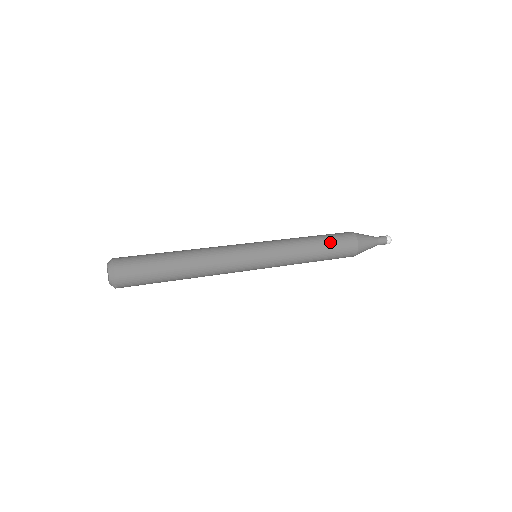
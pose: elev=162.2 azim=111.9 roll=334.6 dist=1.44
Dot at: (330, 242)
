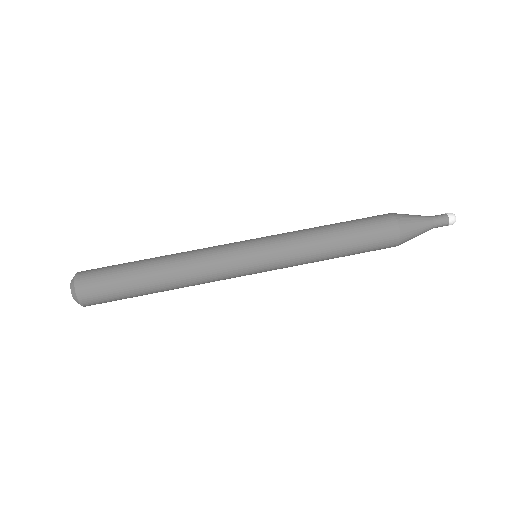
Dot at: (359, 247)
